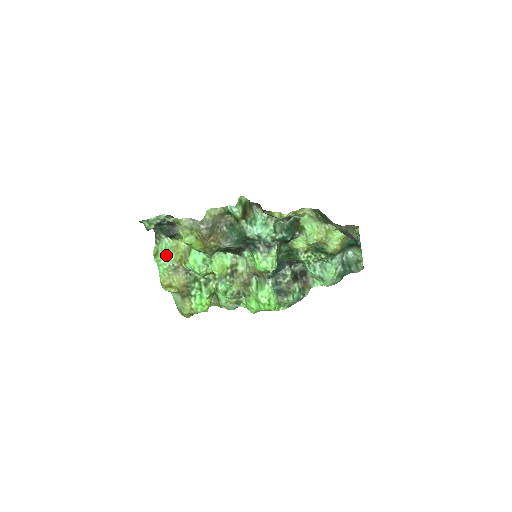
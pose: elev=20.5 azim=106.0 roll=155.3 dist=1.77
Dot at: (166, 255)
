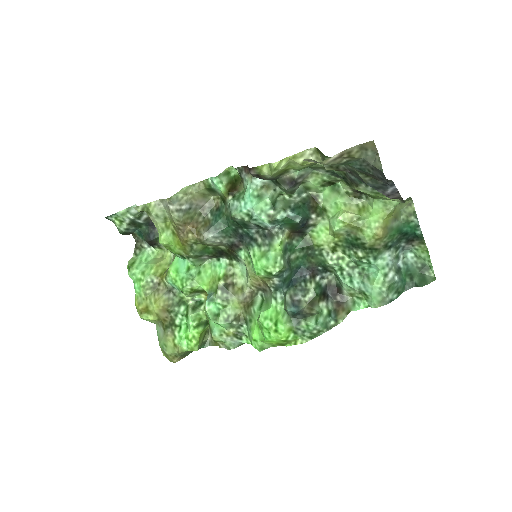
Dot at: (145, 268)
